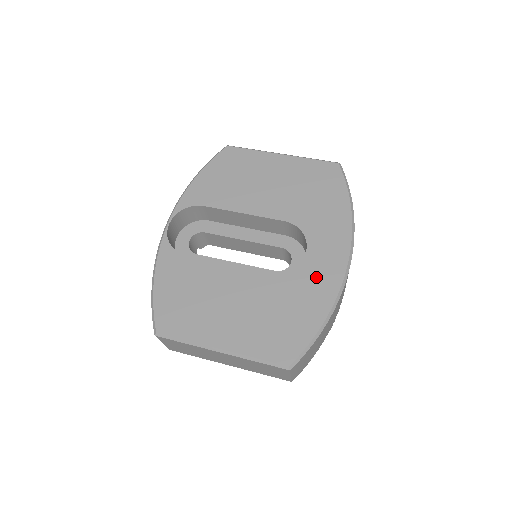
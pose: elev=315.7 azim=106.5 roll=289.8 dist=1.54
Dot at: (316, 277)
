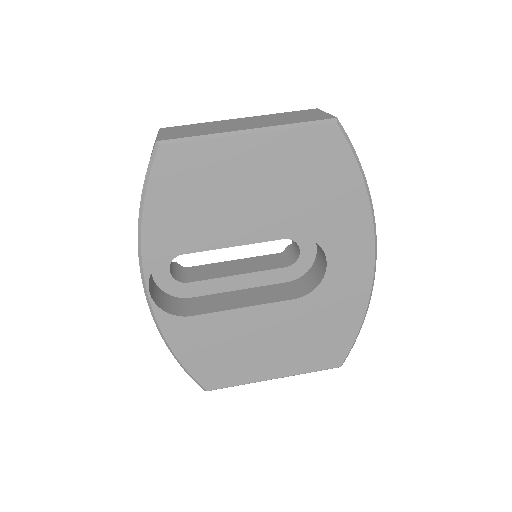
Dot at: (345, 286)
